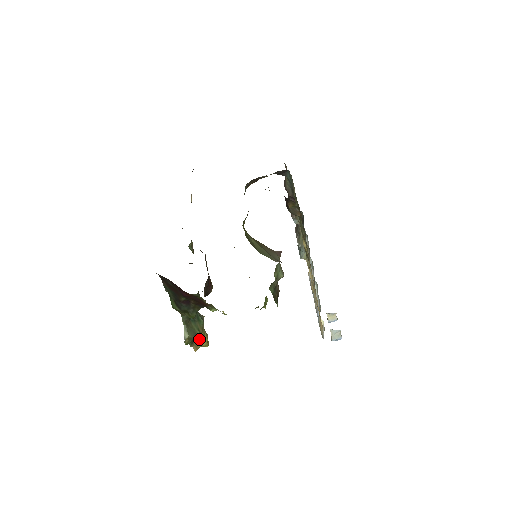
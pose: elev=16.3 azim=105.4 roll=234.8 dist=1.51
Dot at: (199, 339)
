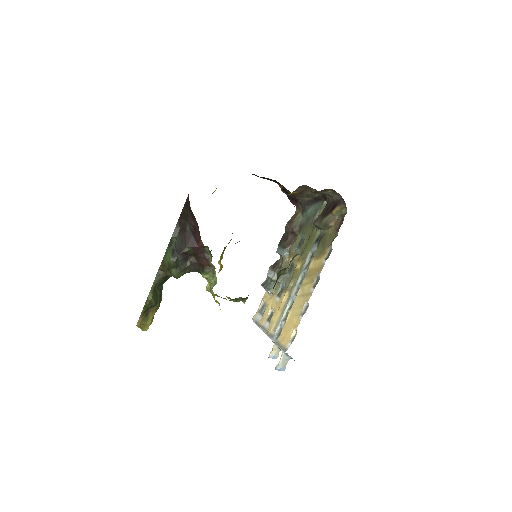
Dot at: (149, 314)
